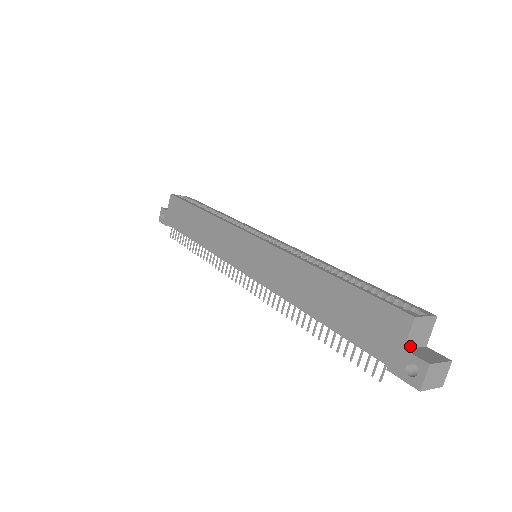
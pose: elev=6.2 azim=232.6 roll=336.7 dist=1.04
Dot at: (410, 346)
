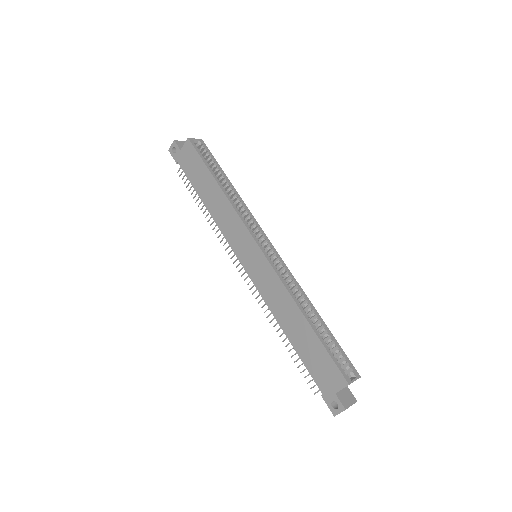
Dot at: (339, 391)
